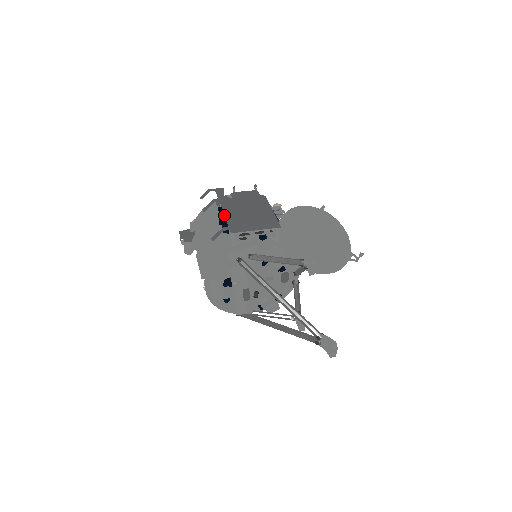
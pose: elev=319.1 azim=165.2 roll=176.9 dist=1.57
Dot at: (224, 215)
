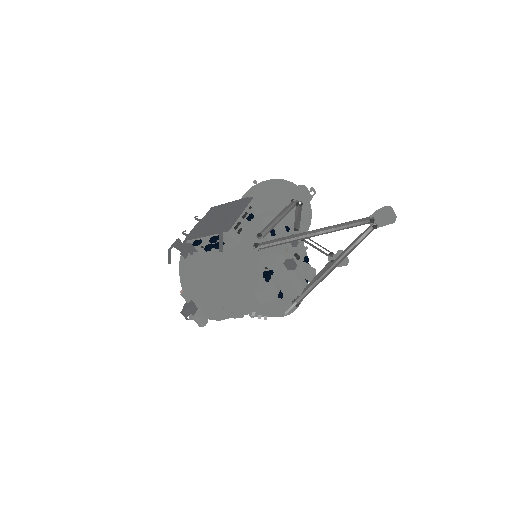
Dot at: (204, 243)
